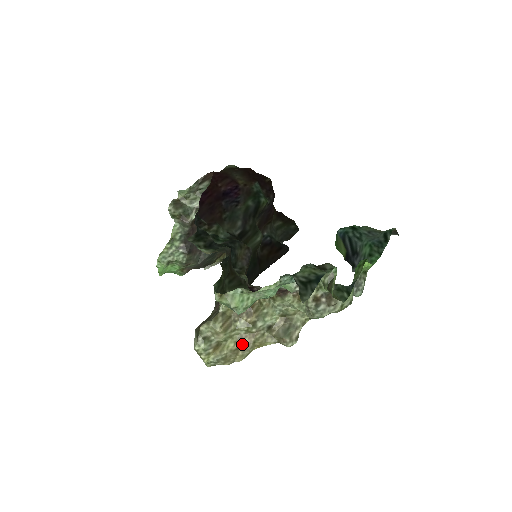
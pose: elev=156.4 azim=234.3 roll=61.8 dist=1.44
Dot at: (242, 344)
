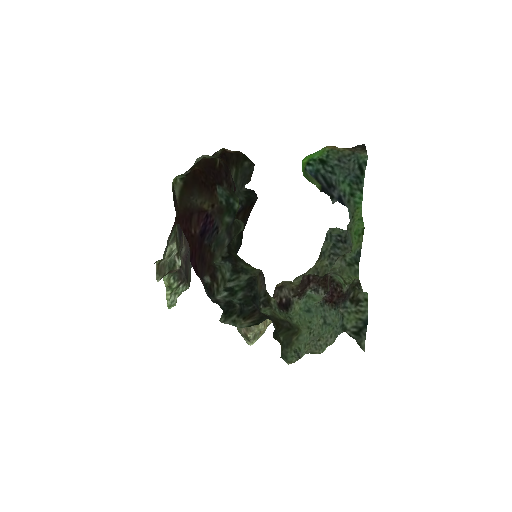
Dot at: occluded
